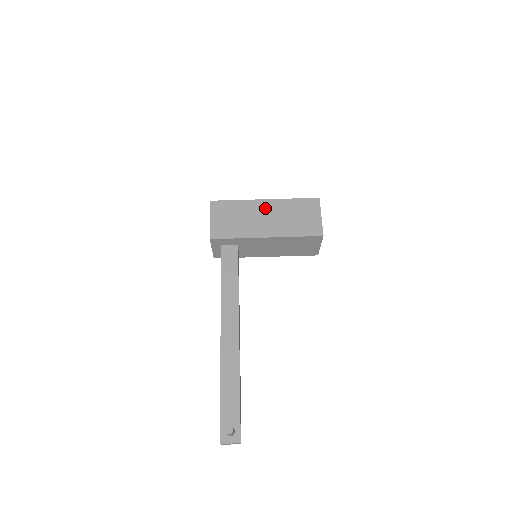
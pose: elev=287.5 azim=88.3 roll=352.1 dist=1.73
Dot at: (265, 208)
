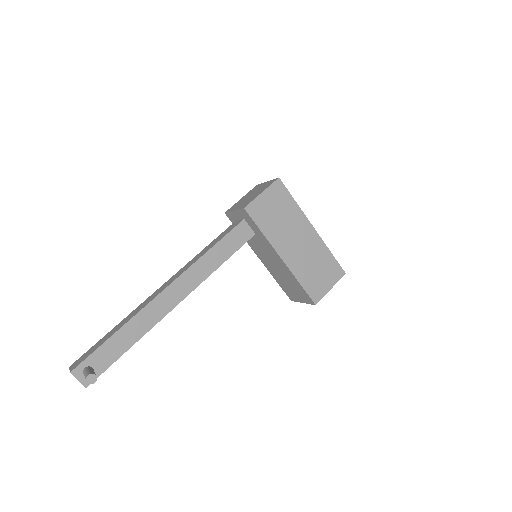
Dot at: (306, 234)
